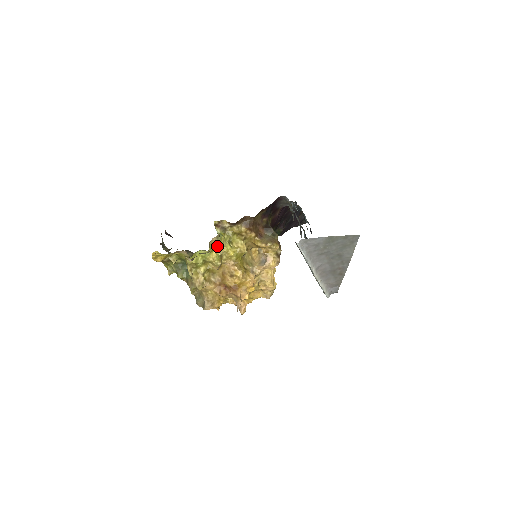
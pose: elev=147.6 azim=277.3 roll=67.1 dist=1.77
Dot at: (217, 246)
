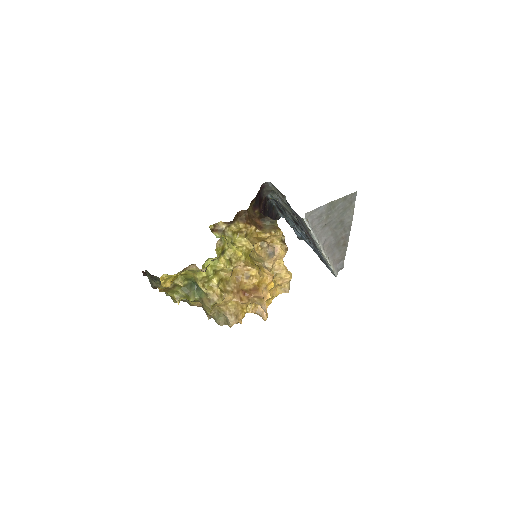
Dot at: (223, 250)
